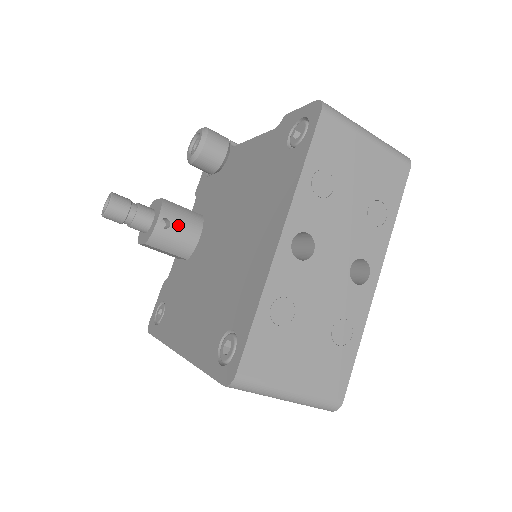
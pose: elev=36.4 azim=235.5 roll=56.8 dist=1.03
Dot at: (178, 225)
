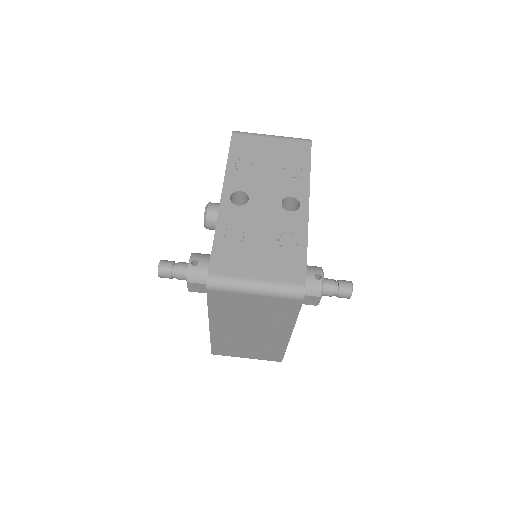
Dot at: (204, 262)
